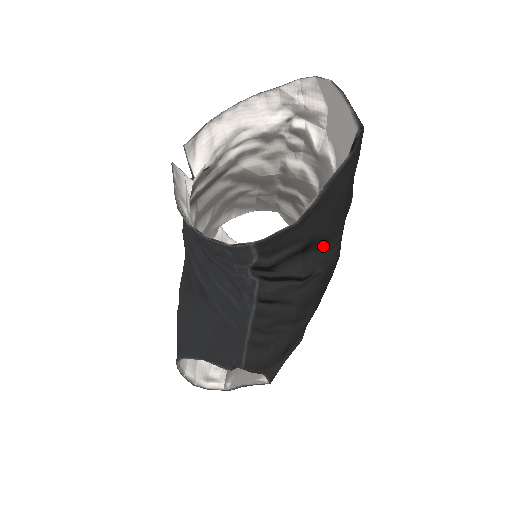
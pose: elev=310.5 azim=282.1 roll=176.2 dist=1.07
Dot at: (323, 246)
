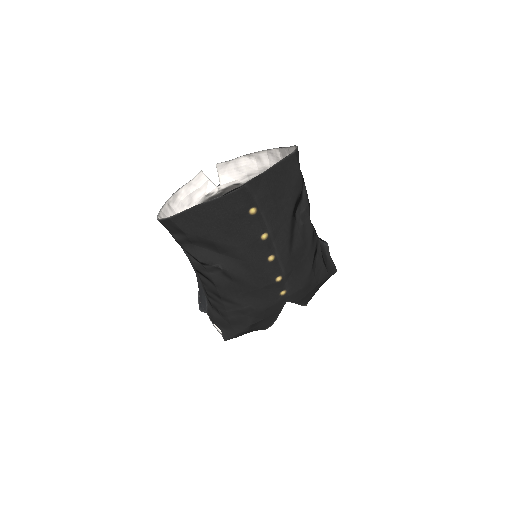
Dot at: (217, 250)
